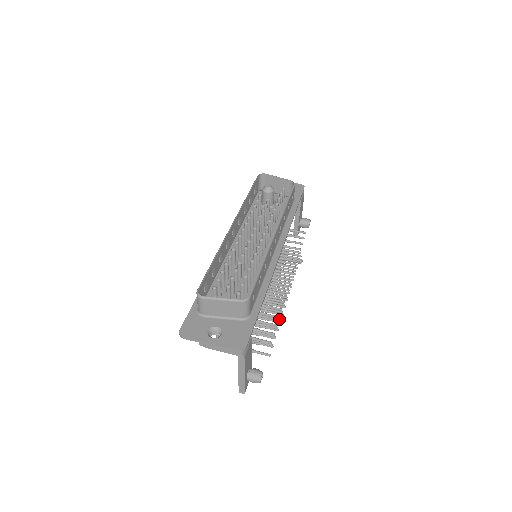
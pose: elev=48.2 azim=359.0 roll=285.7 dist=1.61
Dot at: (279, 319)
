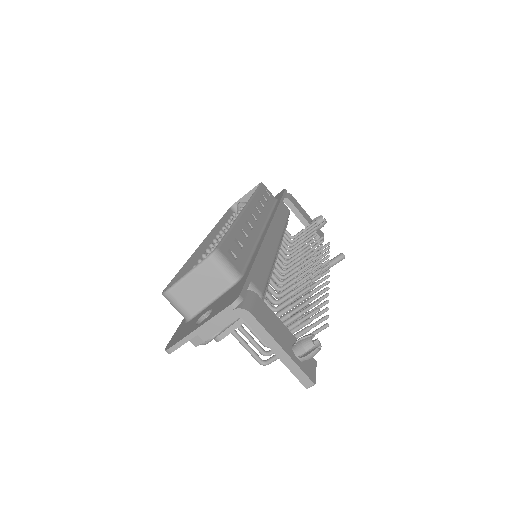
Dot at: (317, 287)
